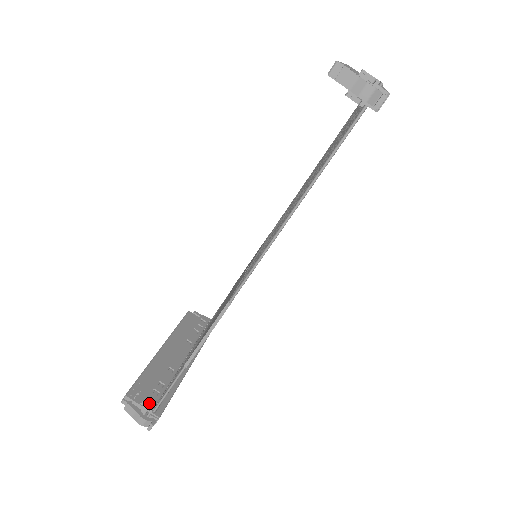
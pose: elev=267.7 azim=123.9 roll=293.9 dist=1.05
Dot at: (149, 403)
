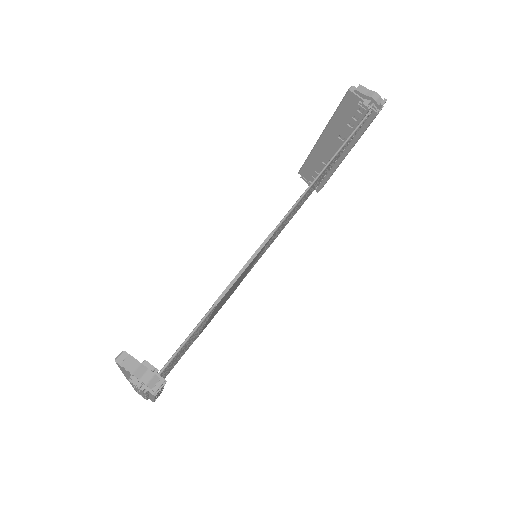
Dot at: (152, 365)
